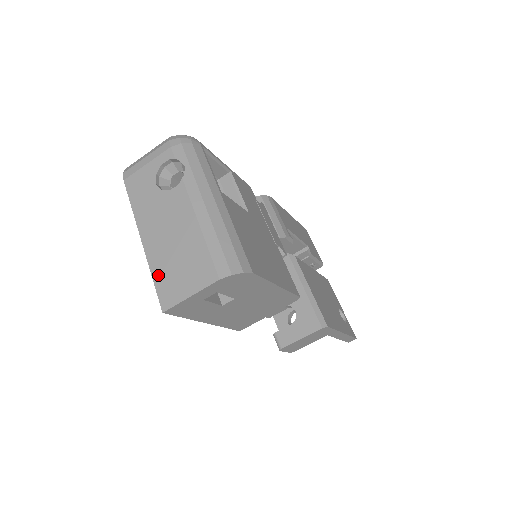
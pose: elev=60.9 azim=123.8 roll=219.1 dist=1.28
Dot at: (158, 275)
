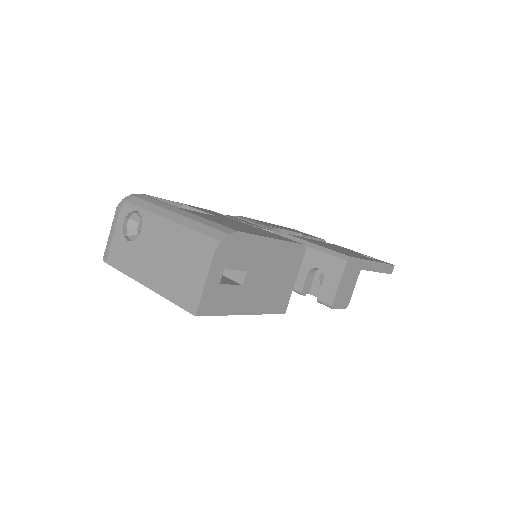
Dot at: (173, 295)
